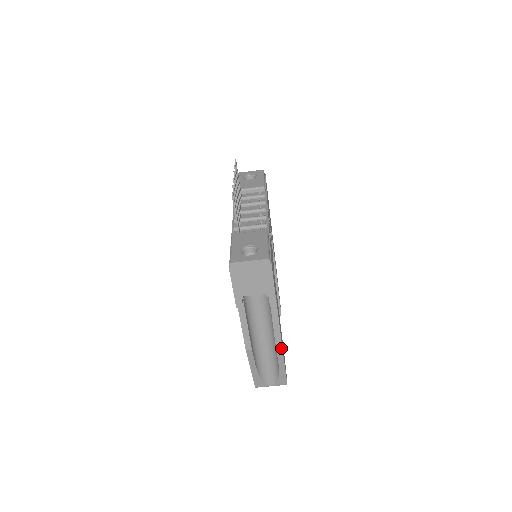
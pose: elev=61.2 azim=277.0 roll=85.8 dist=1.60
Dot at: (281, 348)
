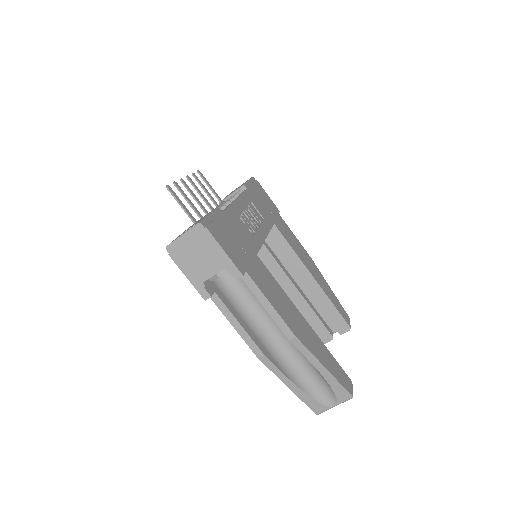
Dot at: (296, 339)
